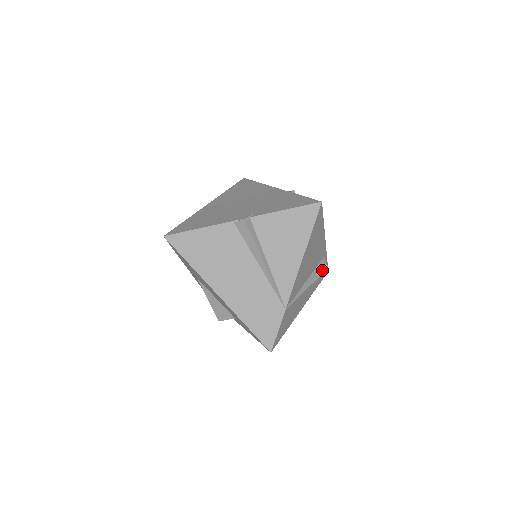
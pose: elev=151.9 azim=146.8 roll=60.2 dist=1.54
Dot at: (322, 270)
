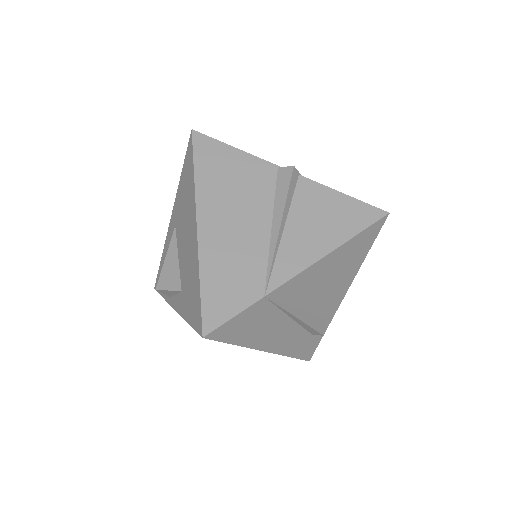
Dot at: (318, 327)
